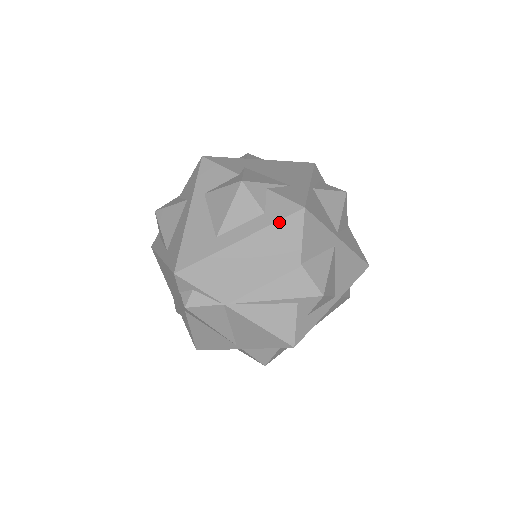
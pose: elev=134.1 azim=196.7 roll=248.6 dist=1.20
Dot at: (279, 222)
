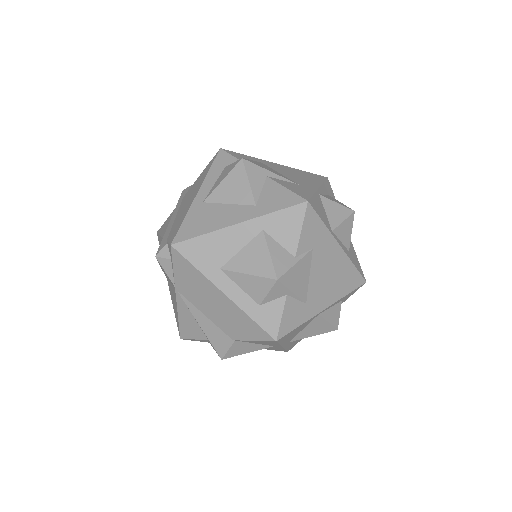
Dot at: (255, 323)
